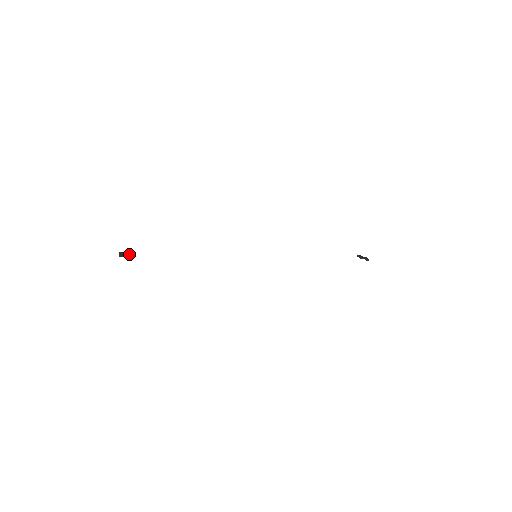
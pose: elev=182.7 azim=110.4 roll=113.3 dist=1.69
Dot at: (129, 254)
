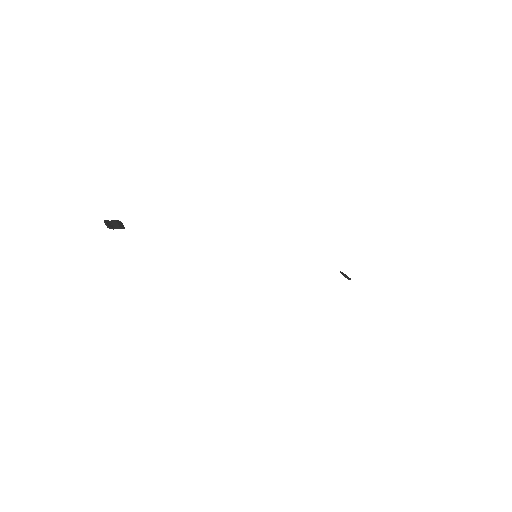
Dot at: (121, 227)
